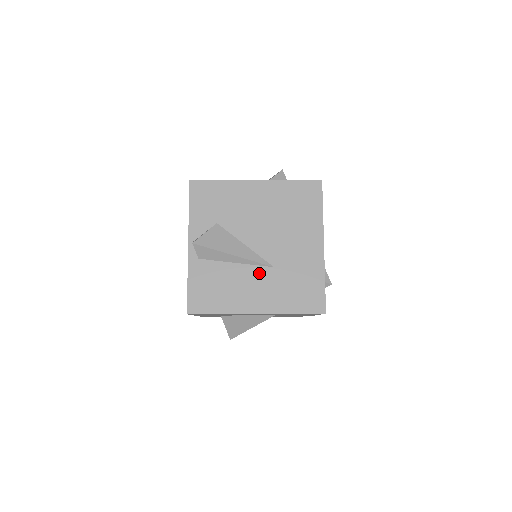
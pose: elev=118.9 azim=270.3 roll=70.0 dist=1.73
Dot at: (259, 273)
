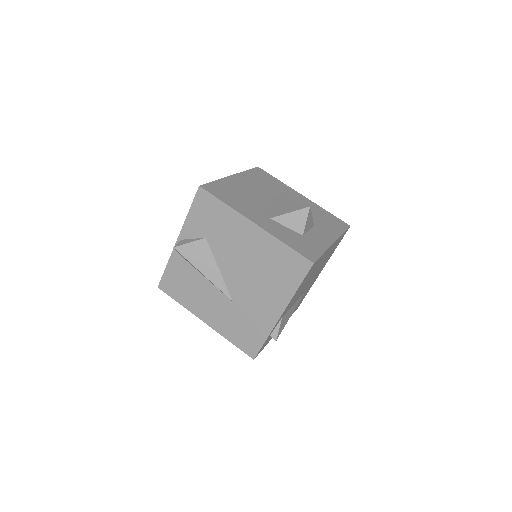
Dot at: (220, 298)
